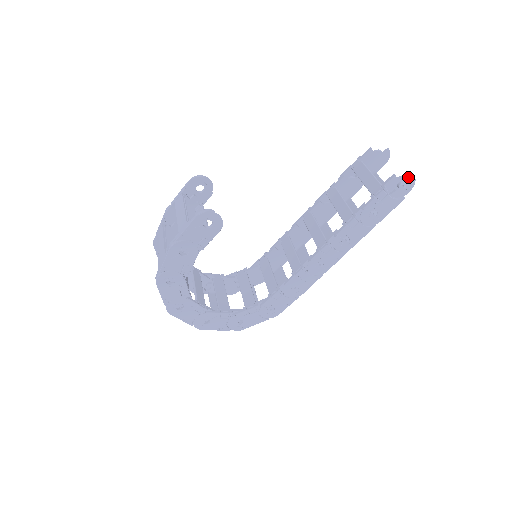
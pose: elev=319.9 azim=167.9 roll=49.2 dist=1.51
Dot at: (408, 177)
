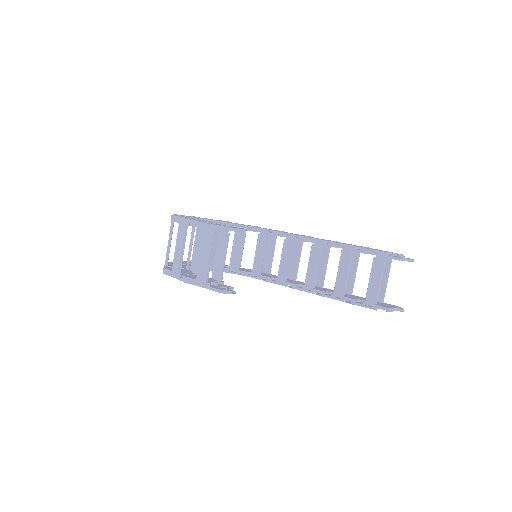
Dot at: (399, 309)
